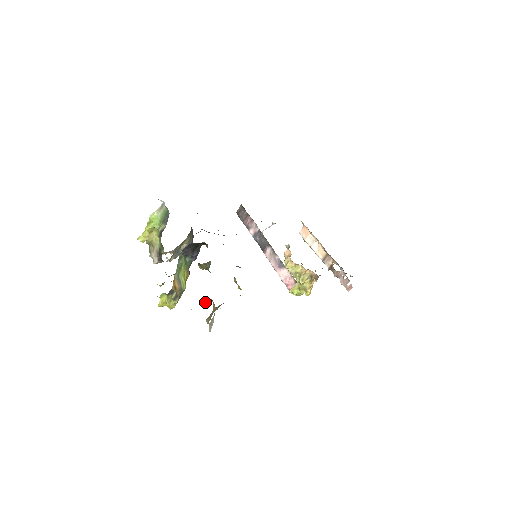
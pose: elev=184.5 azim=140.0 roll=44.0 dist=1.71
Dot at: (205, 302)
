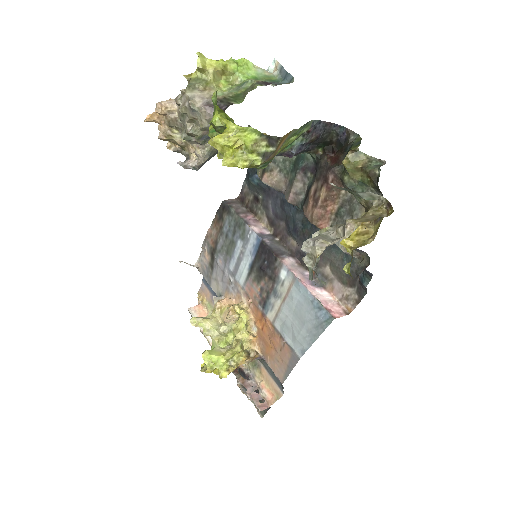
Dot at: (367, 193)
